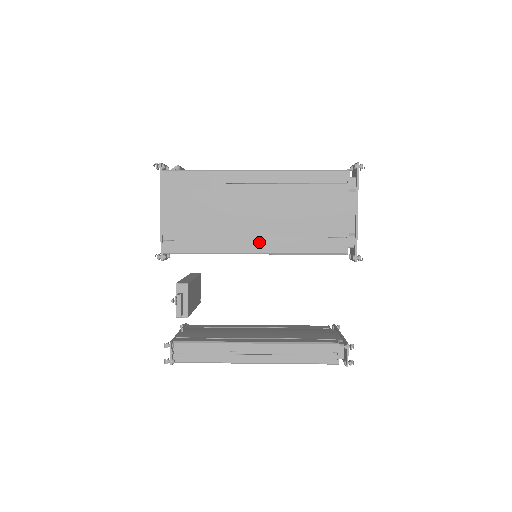
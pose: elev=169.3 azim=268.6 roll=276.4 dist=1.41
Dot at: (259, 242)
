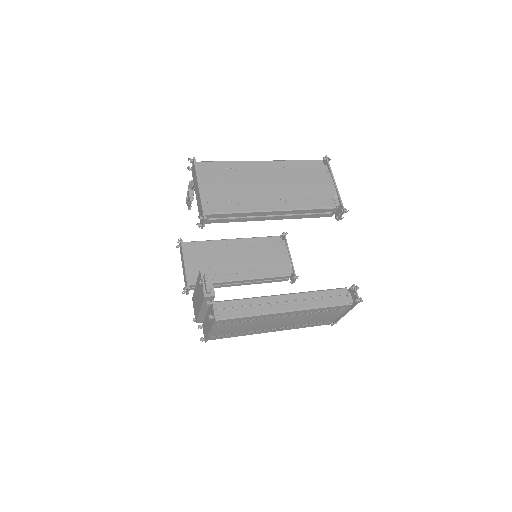
Dot at: (275, 203)
